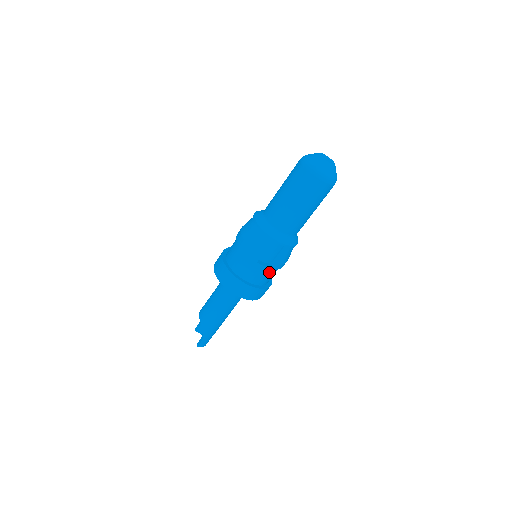
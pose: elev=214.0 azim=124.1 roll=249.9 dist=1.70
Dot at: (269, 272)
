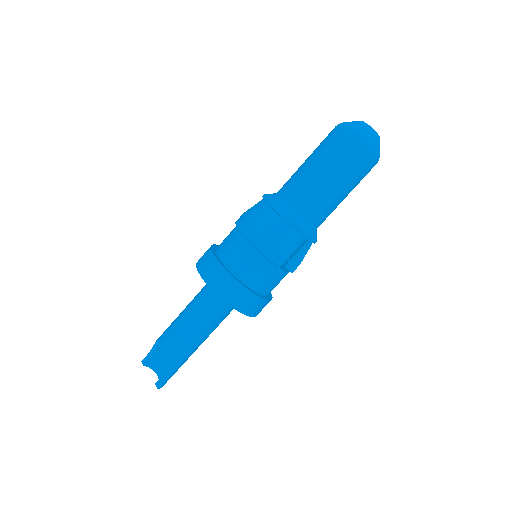
Dot at: (283, 277)
